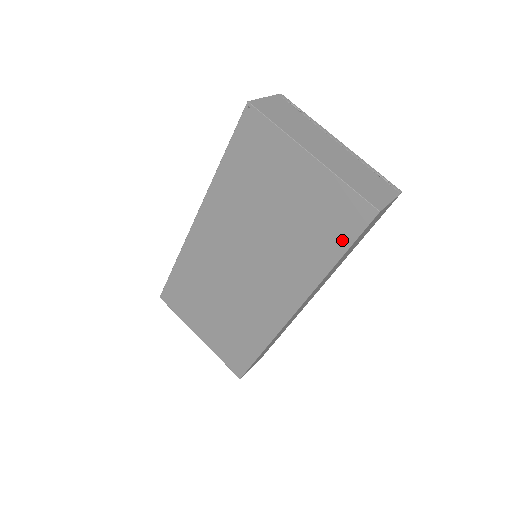
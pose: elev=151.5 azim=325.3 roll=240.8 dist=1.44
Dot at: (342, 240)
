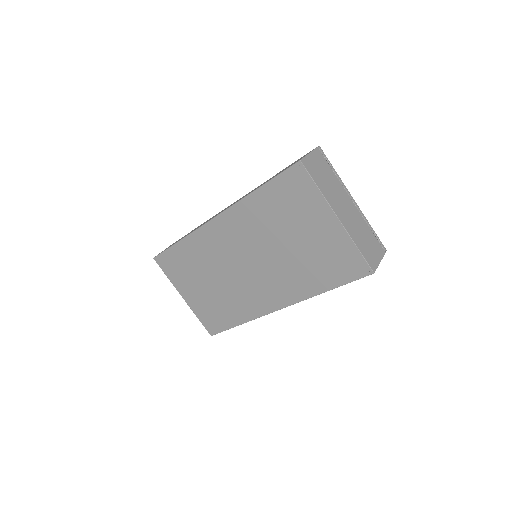
Dot at: (338, 279)
